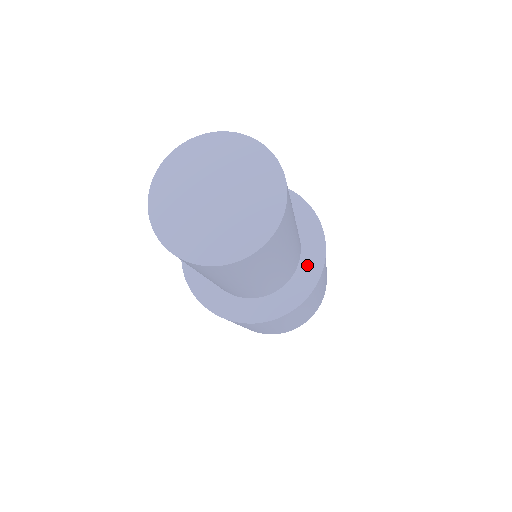
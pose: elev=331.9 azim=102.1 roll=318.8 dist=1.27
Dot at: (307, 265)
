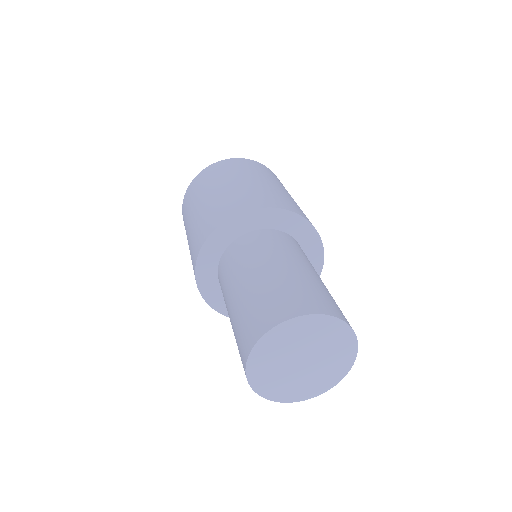
Dot at: (311, 262)
